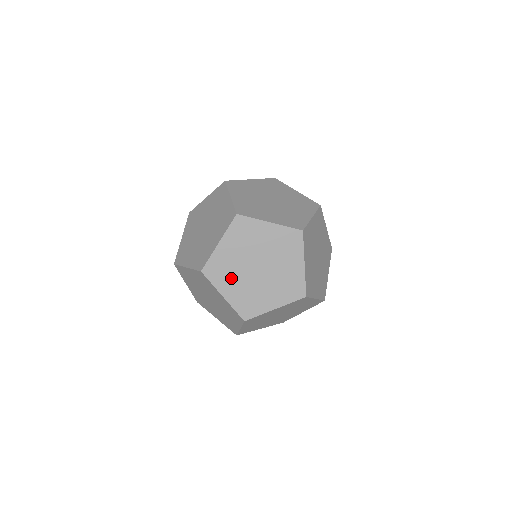
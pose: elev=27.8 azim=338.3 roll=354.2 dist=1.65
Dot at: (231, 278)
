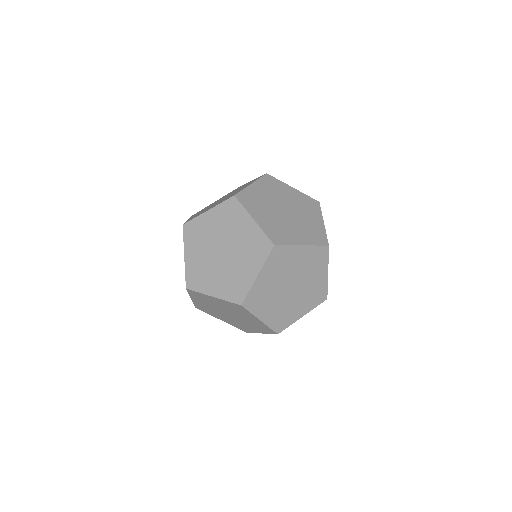
Dot at: (268, 303)
